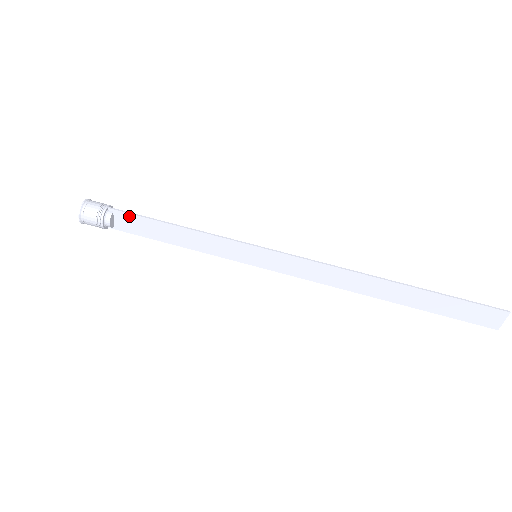
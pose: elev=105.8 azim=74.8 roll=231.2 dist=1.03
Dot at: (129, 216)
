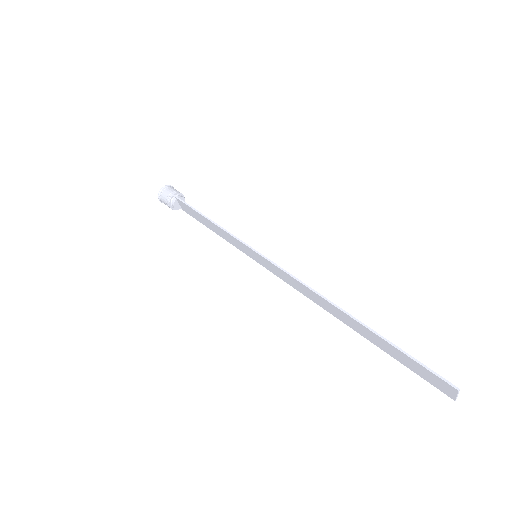
Dot at: (184, 204)
